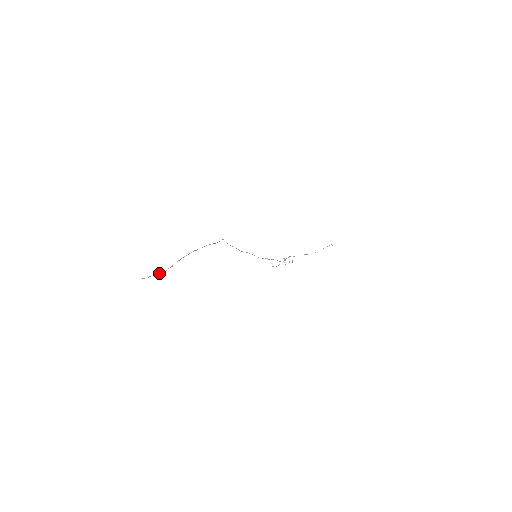
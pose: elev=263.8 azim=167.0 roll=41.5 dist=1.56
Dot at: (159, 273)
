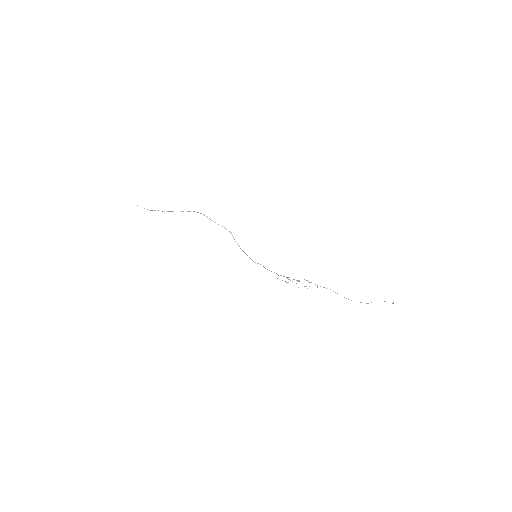
Dot at: occluded
